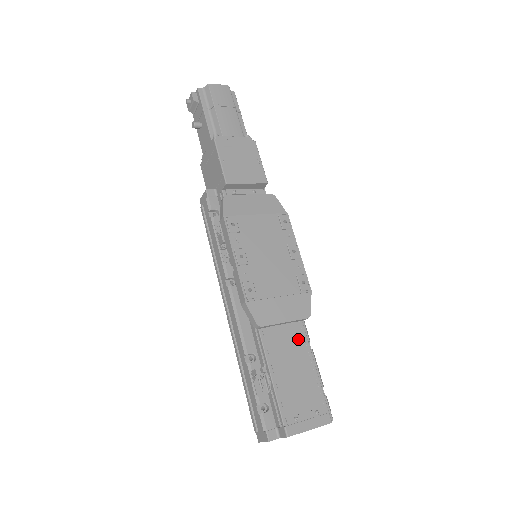
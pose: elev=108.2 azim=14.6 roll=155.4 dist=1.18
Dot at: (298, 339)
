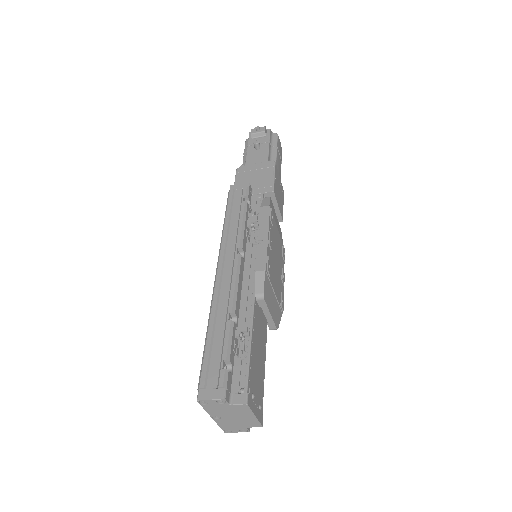
Dot at: (264, 338)
